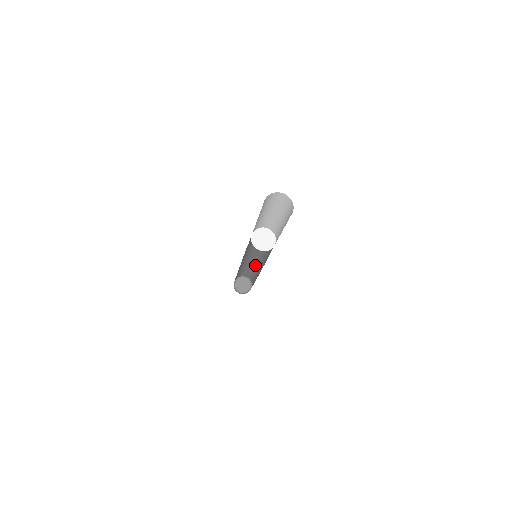
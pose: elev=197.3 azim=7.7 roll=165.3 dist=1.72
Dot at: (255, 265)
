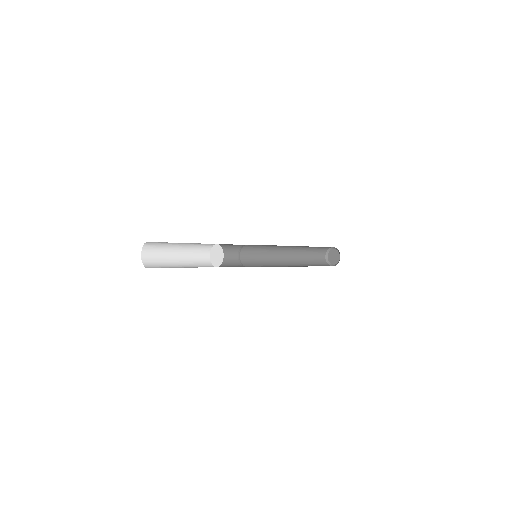
Dot at: occluded
